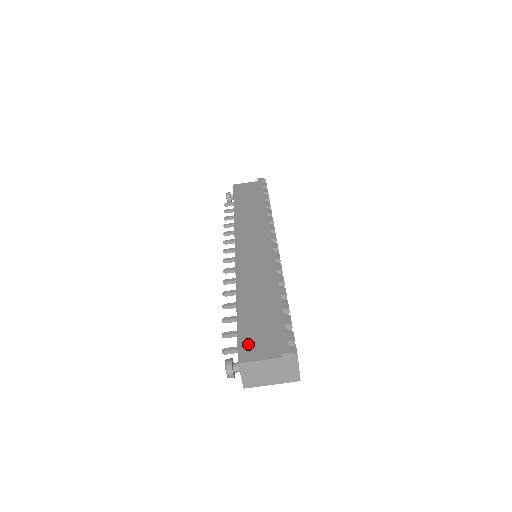
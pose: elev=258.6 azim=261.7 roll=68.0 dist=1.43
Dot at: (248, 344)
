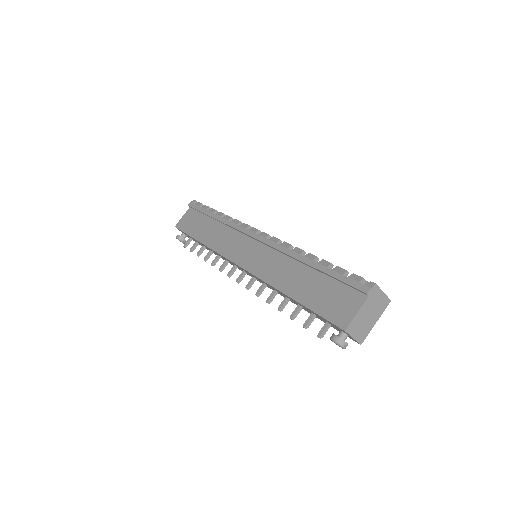
Dot at: (334, 313)
